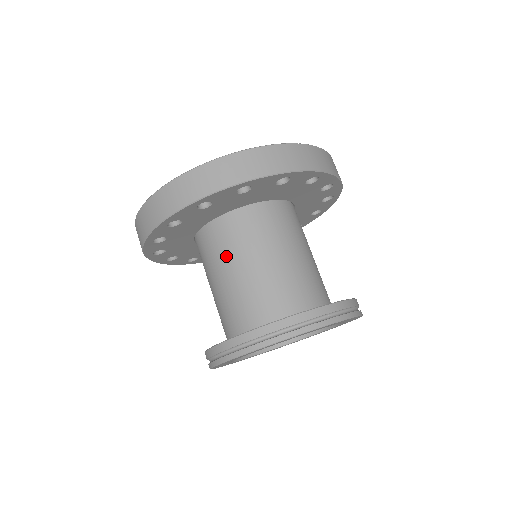
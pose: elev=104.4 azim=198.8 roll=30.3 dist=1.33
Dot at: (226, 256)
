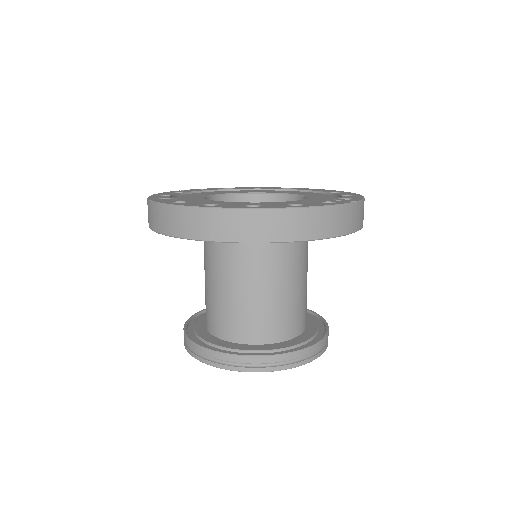
Dot at: (243, 271)
